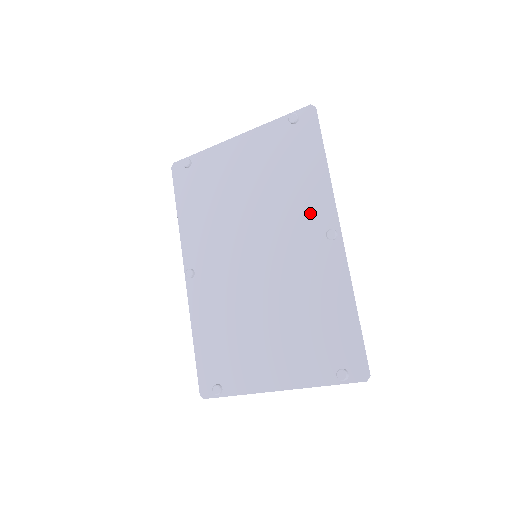
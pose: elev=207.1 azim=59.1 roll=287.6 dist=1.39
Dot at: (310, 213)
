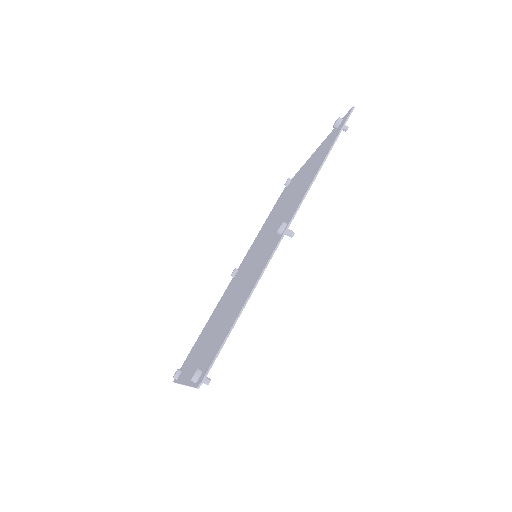
Dot at: (291, 210)
